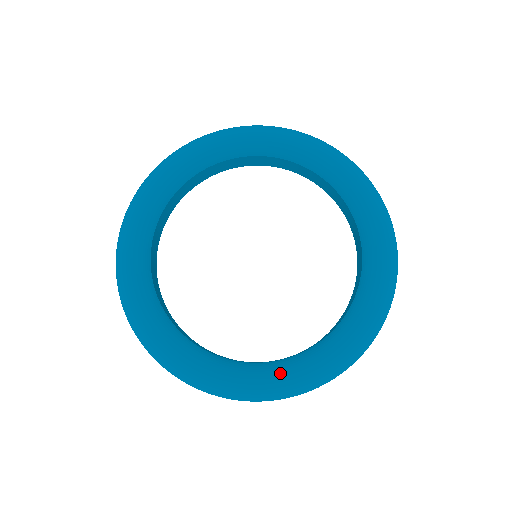
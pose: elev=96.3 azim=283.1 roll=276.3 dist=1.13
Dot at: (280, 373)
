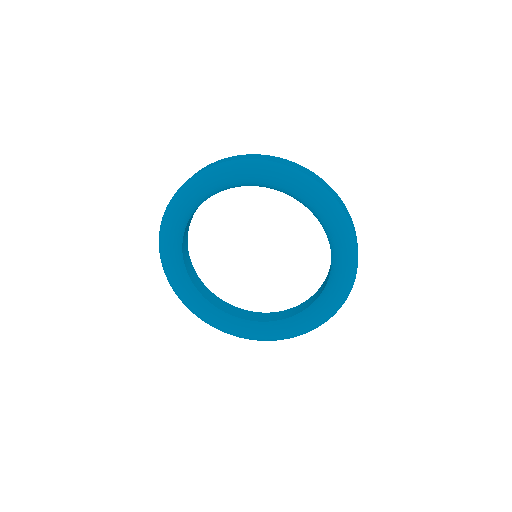
Dot at: (284, 329)
